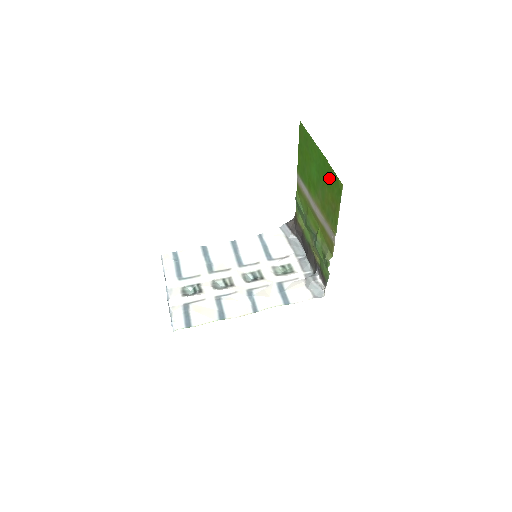
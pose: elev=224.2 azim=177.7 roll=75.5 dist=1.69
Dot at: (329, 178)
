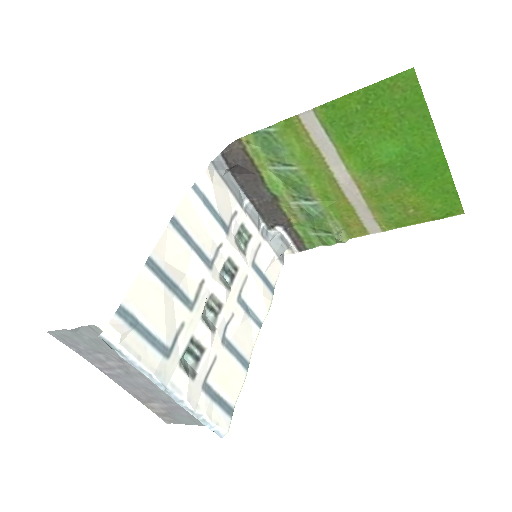
Dot at: (433, 187)
